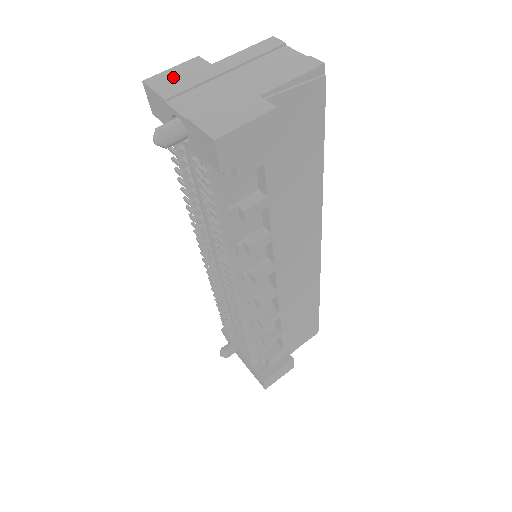
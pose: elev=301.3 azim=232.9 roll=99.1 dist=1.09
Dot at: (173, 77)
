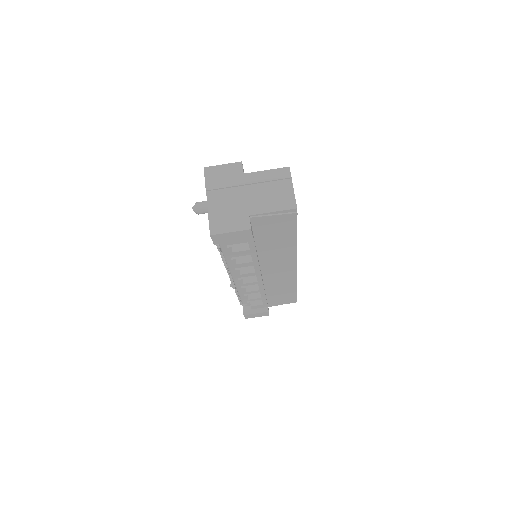
Dot at: (219, 173)
